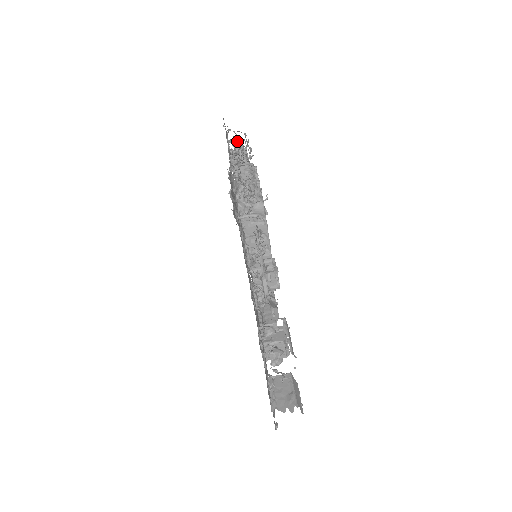
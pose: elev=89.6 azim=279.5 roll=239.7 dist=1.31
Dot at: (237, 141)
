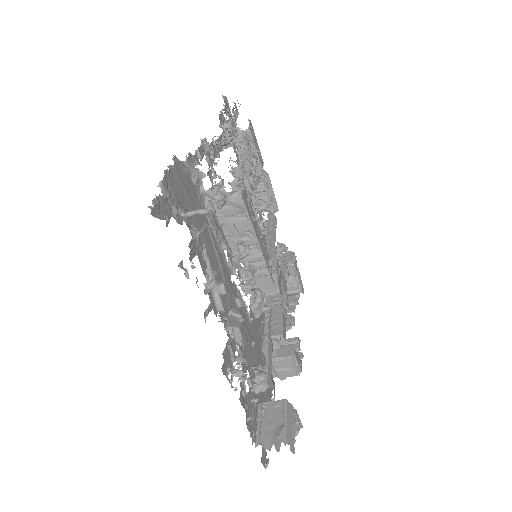
Dot at: occluded
